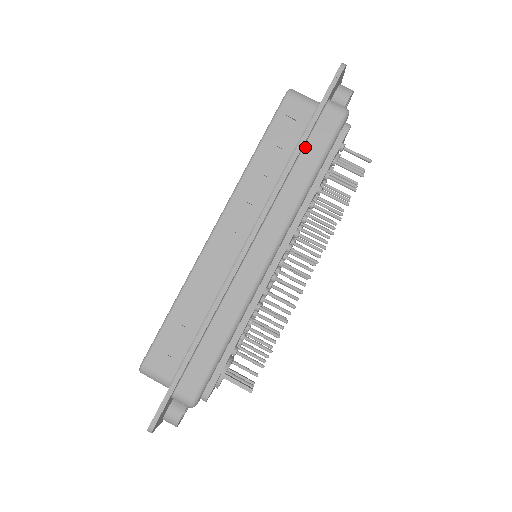
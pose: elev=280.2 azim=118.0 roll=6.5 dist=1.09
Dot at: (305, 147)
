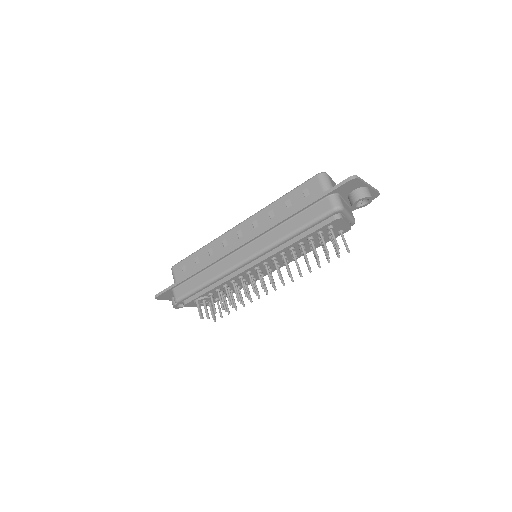
Dot at: (301, 213)
